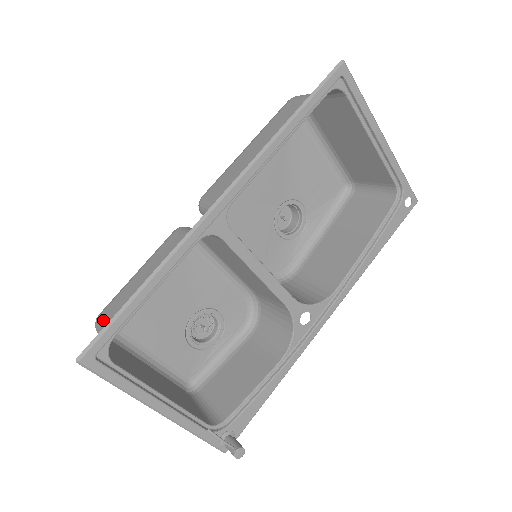
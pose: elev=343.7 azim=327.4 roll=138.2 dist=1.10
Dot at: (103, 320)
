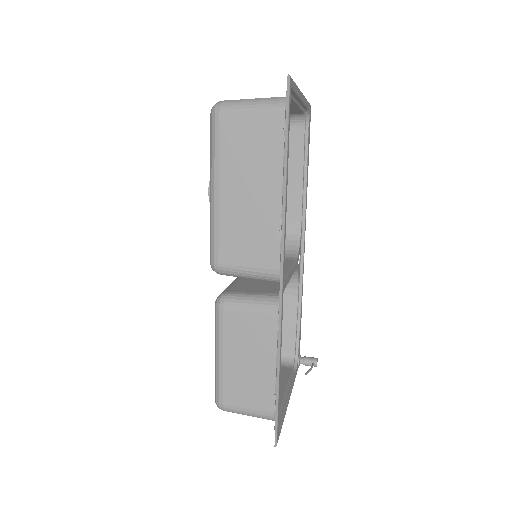
Dot at: (236, 406)
